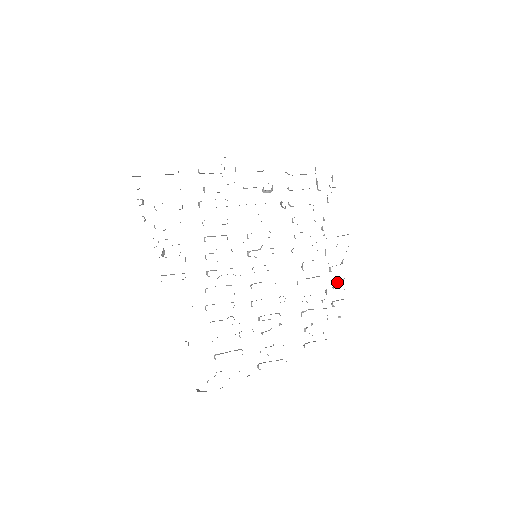
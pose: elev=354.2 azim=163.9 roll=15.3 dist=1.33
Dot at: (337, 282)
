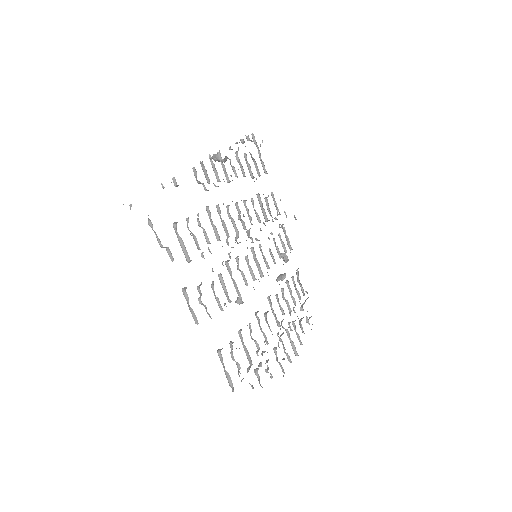
Dot at: occluded
